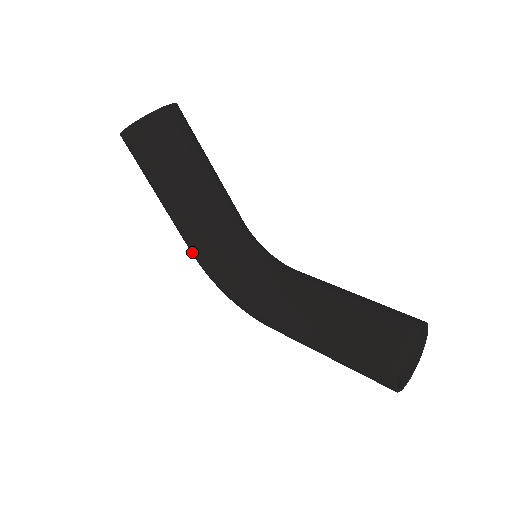
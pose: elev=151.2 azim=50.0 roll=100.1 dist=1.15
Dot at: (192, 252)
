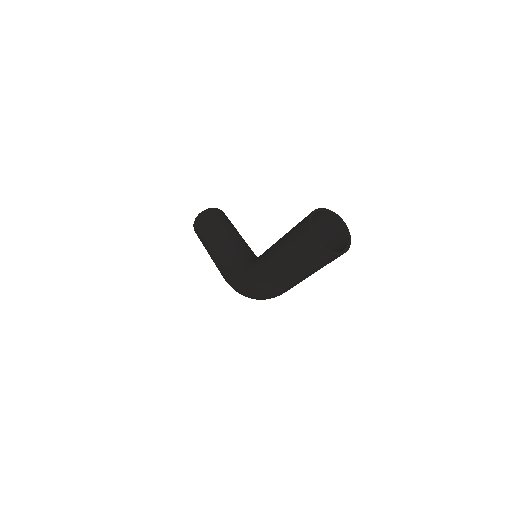
Dot at: (221, 270)
